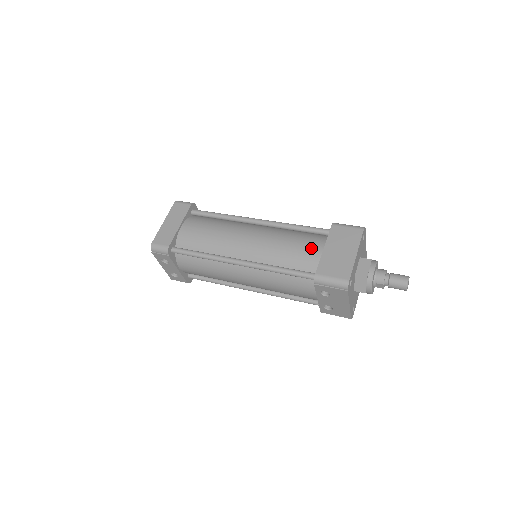
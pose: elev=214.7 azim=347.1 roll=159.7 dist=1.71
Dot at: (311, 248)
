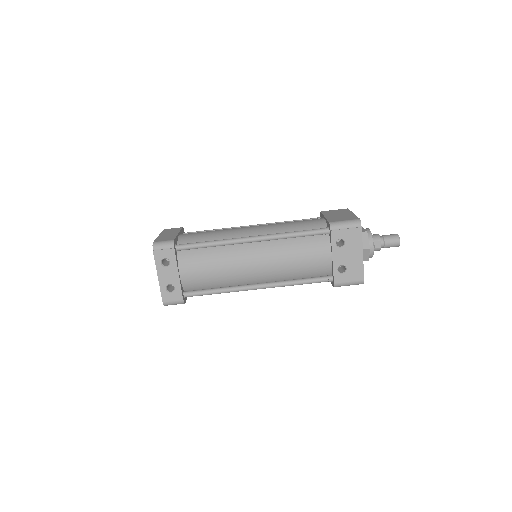
Dot at: (313, 220)
